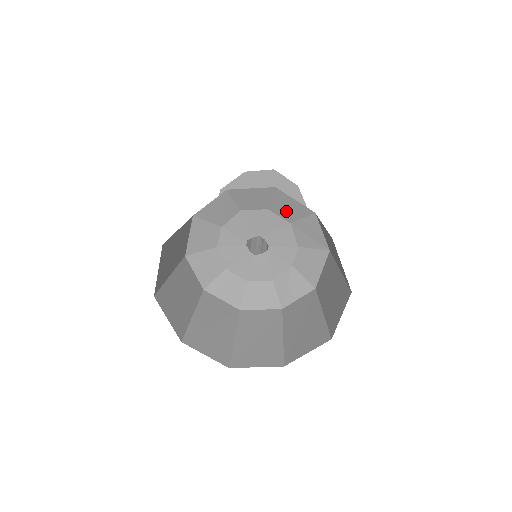
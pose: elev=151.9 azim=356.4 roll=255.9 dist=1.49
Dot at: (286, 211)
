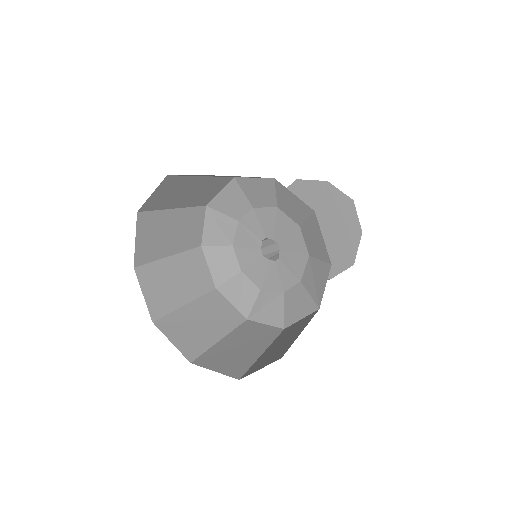
Dot at: (312, 241)
